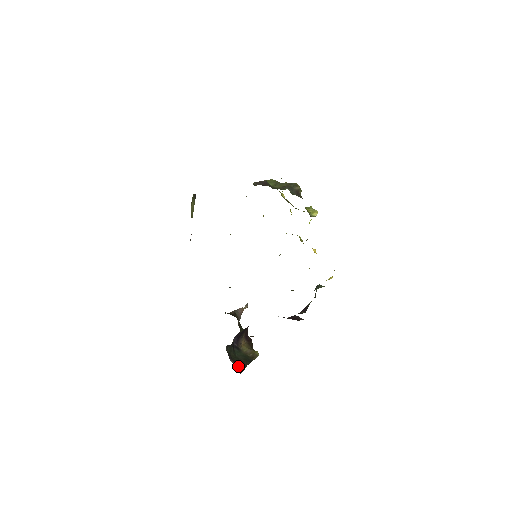
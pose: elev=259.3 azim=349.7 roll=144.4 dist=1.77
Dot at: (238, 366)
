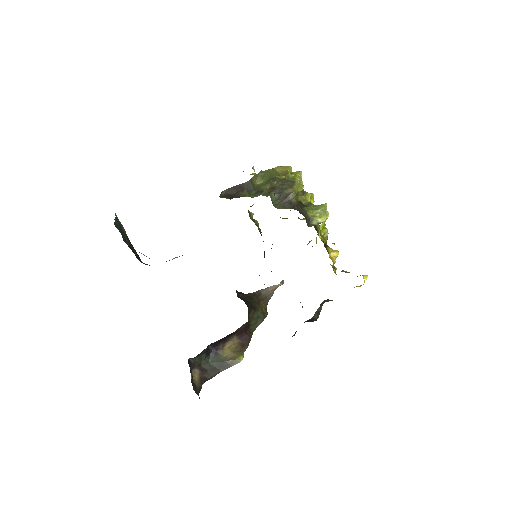
Dot at: (204, 375)
